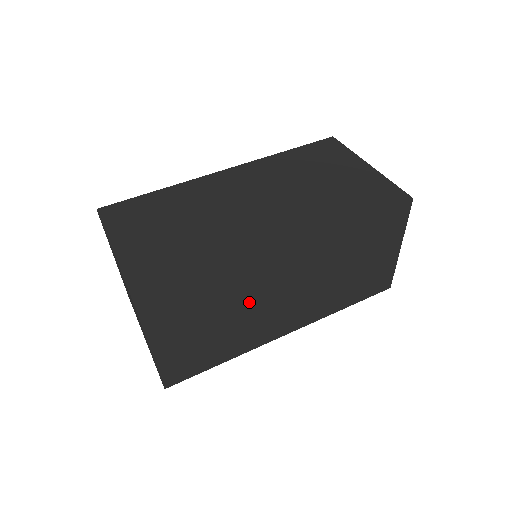
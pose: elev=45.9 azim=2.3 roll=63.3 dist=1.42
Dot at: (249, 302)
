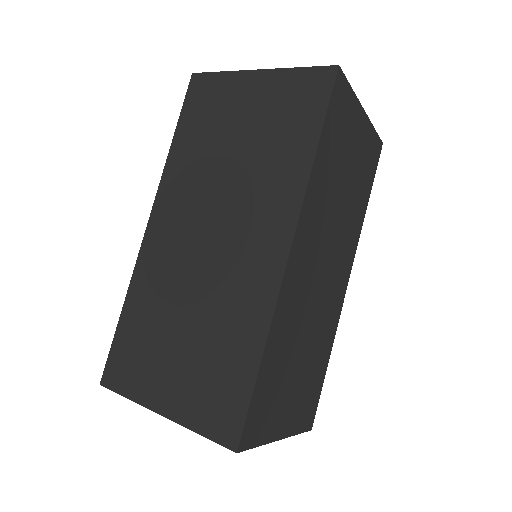
Dot at: (305, 317)
